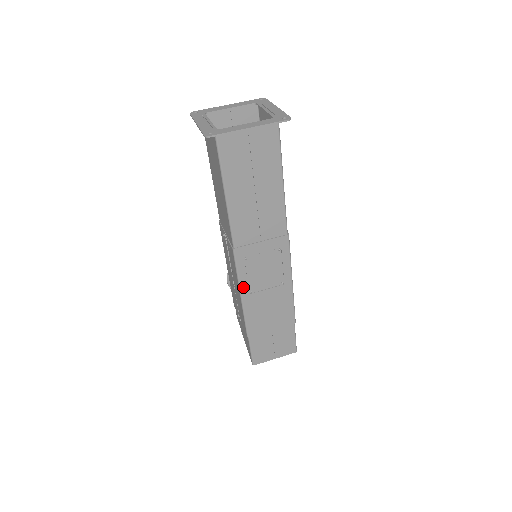
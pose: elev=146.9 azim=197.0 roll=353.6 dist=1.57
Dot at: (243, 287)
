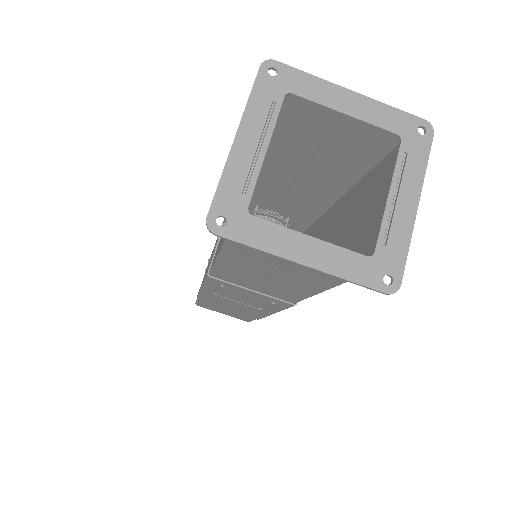
Dot at: (207, 289)
